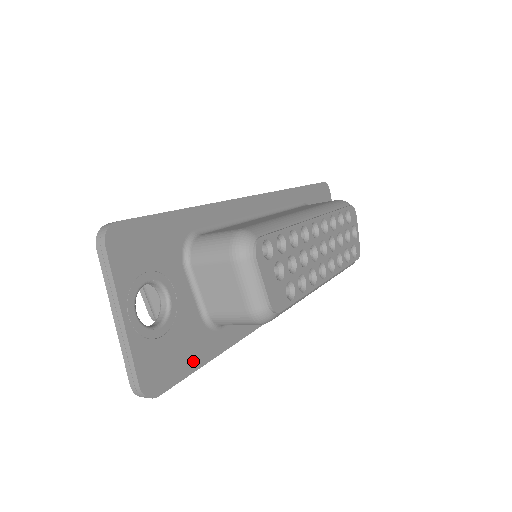
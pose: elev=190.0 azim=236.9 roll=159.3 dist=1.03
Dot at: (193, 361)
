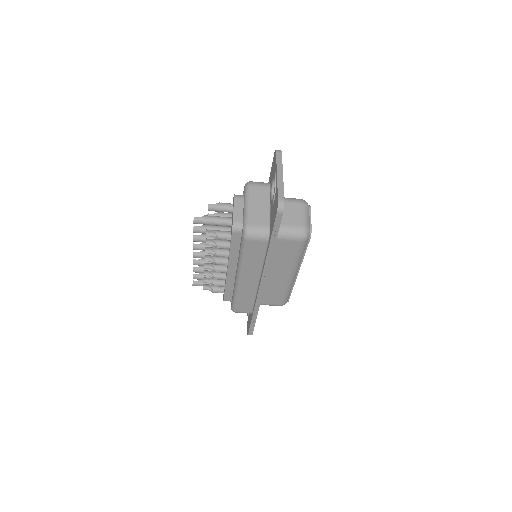
Dot at: occluded
